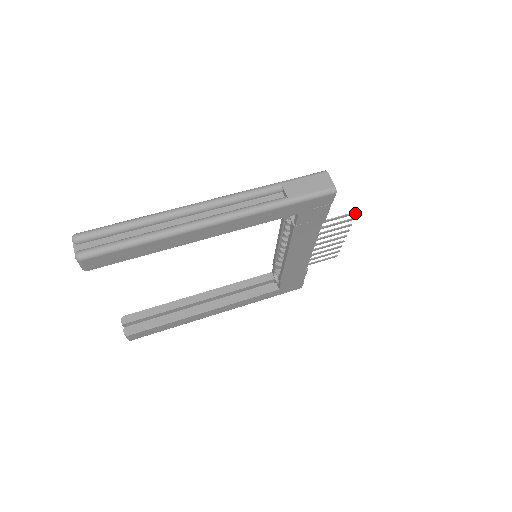
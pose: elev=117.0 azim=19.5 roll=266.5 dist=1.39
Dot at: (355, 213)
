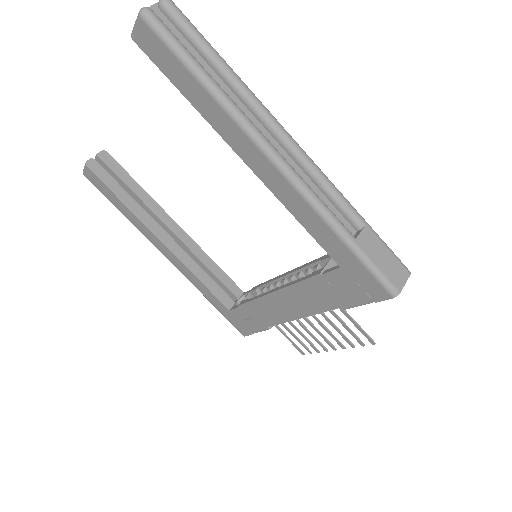
Dot at: (372, 342)
